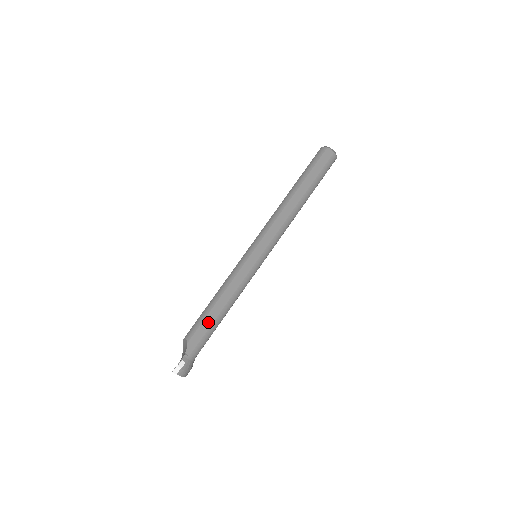
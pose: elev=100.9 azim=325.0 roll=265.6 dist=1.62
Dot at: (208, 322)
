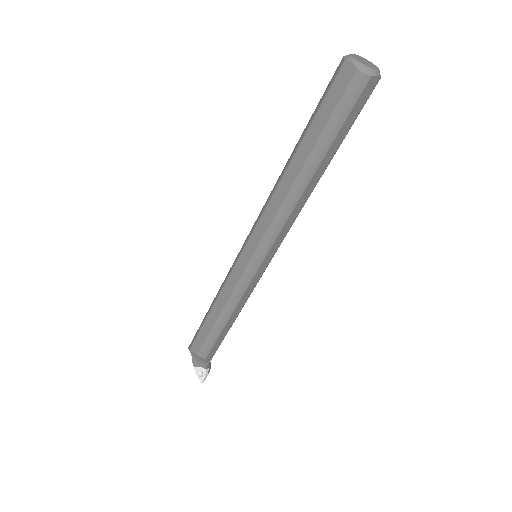
Dot at: (221, 338)
